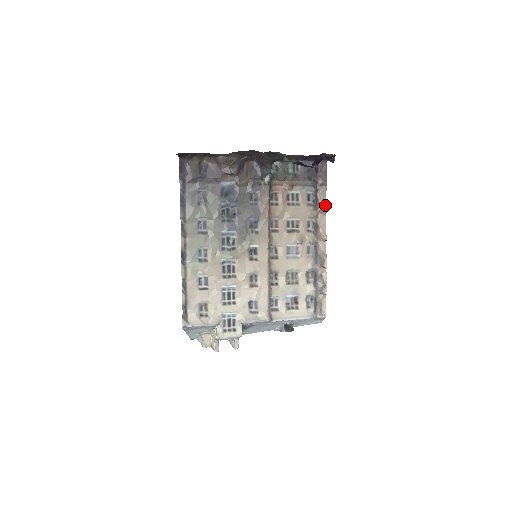
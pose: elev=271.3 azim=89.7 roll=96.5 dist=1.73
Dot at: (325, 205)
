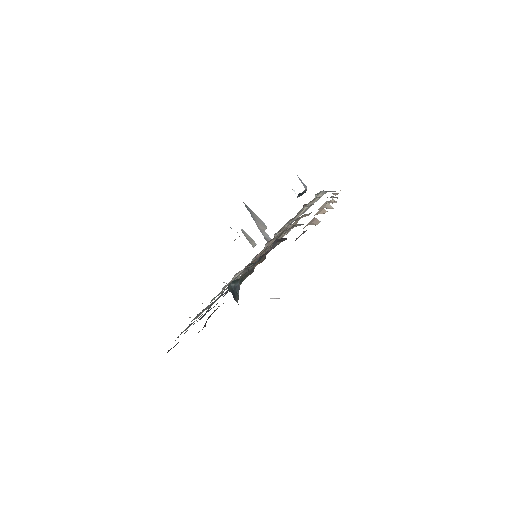
Dot at: (314, 220)
